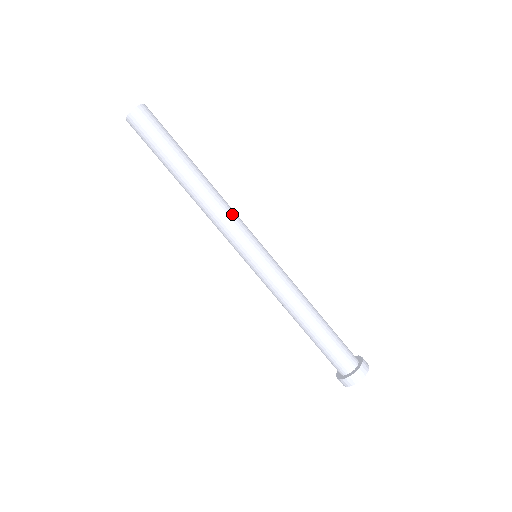
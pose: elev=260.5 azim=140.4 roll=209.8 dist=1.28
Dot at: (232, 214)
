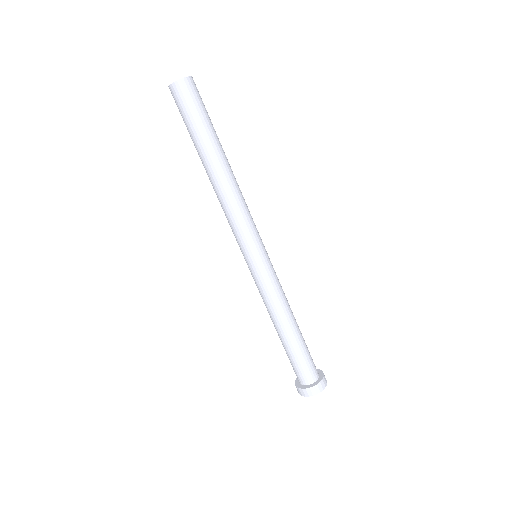
Dot at: (237, 216)
